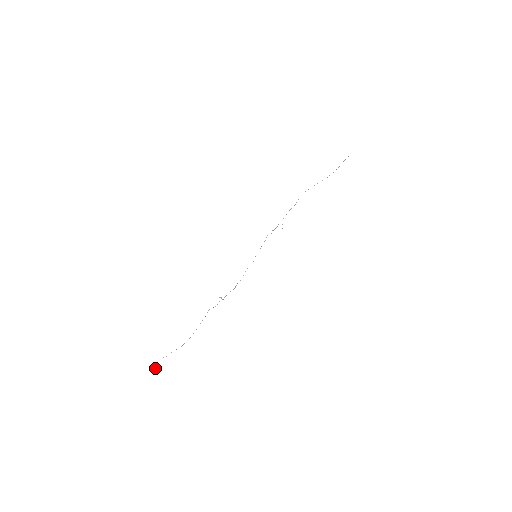
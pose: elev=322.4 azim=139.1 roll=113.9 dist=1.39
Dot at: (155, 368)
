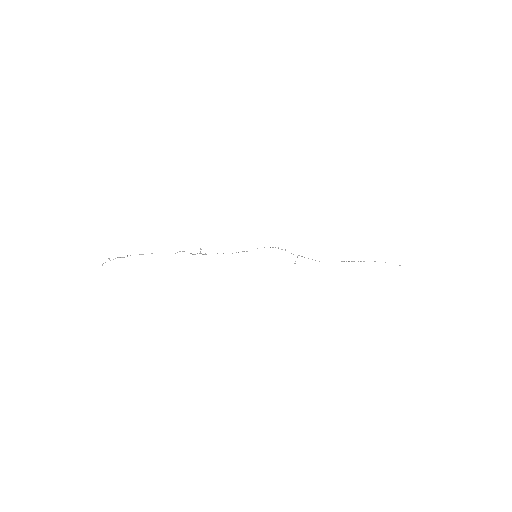
Dot at: occluded
